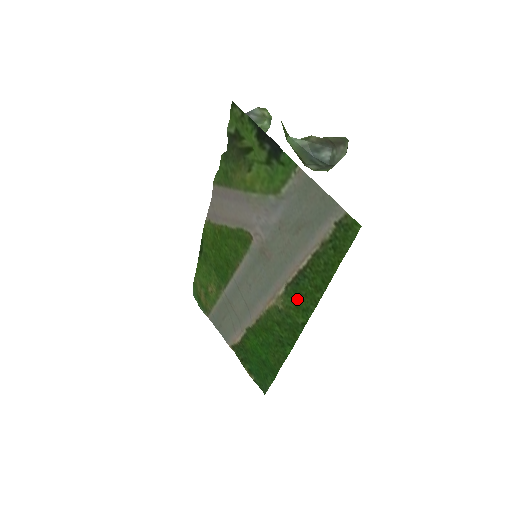
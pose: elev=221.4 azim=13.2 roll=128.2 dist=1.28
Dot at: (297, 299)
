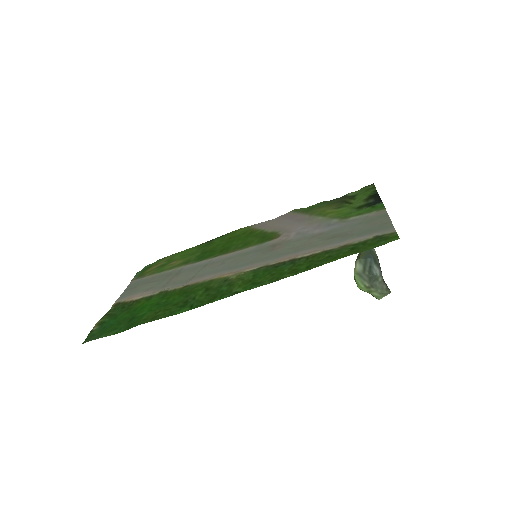
Dot at: (260, 276)
